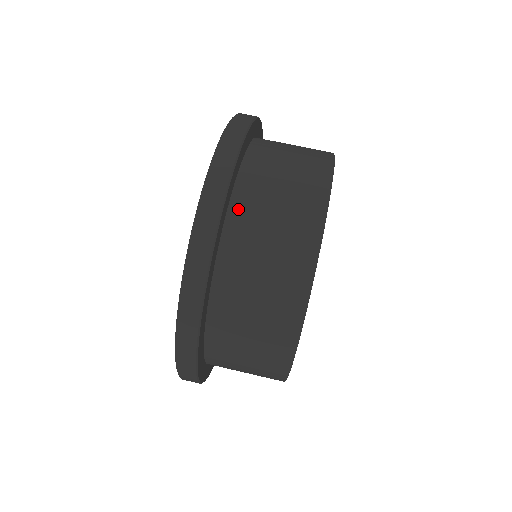
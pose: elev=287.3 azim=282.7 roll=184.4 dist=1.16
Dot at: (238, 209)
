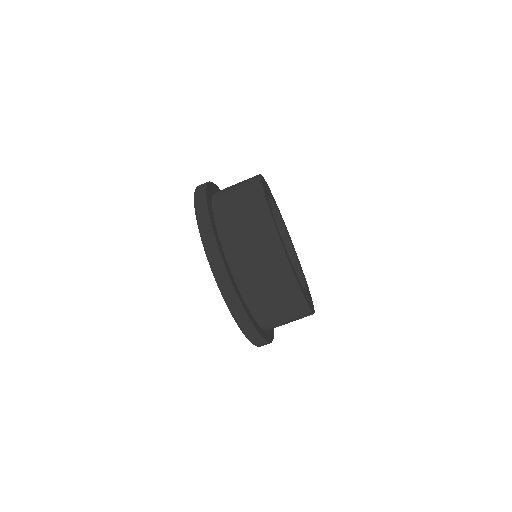
Dot at: (253, 306)
